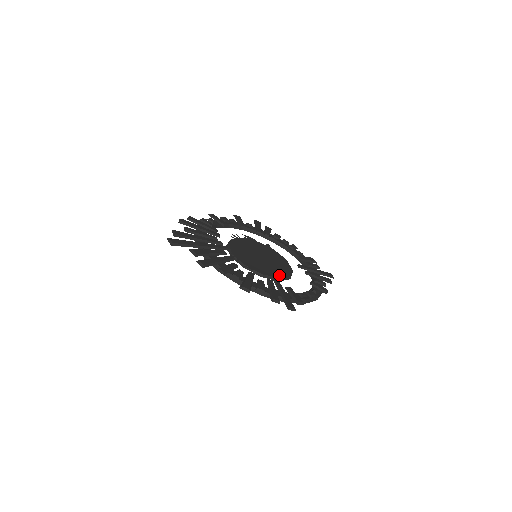
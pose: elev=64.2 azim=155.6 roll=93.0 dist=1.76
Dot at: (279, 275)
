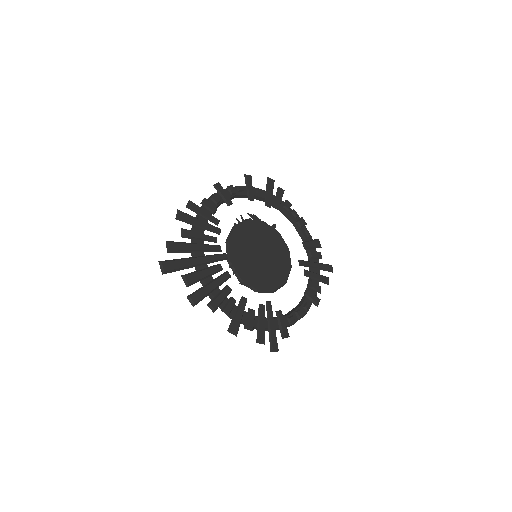
Dot at: (274, 286)
